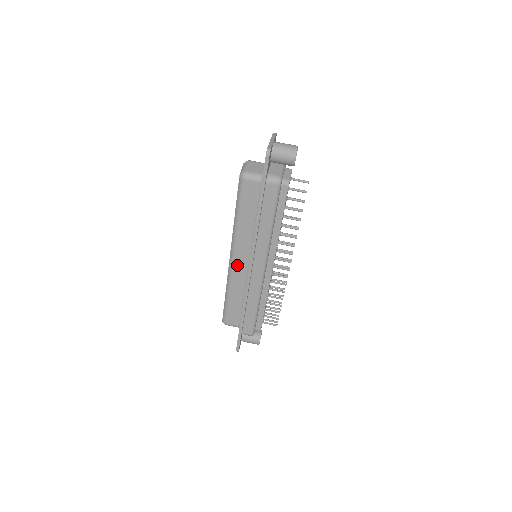
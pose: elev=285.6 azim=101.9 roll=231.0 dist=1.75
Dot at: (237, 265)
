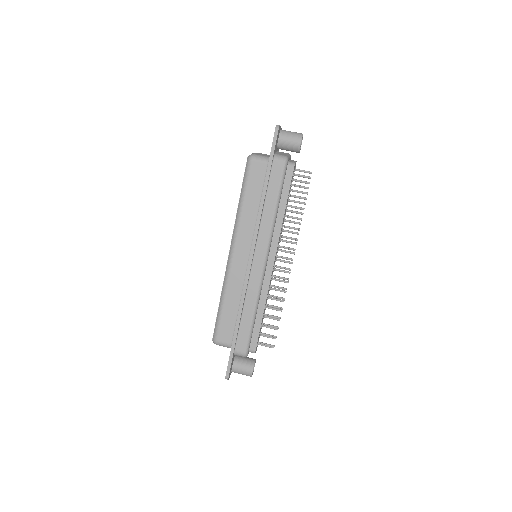
Dot at: (236, 260)
